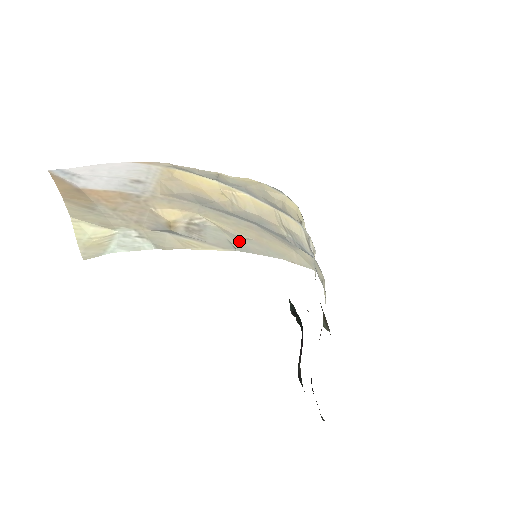
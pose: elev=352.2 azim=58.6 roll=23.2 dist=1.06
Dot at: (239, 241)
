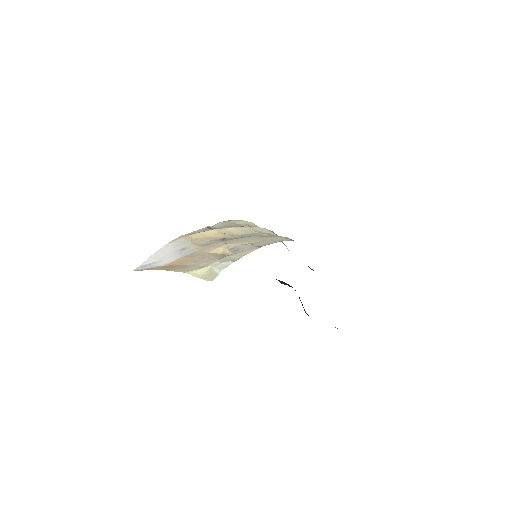
Dot at: (257, 244)
